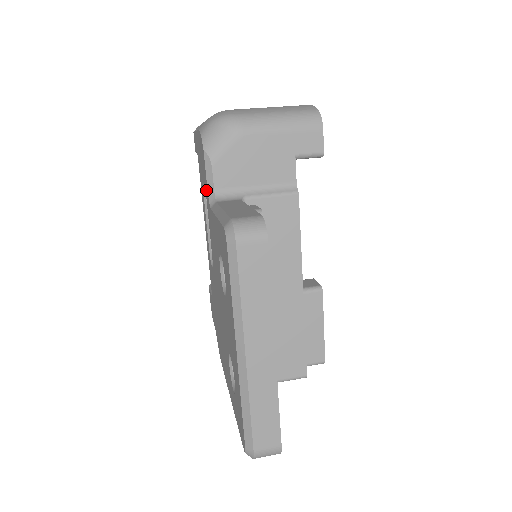
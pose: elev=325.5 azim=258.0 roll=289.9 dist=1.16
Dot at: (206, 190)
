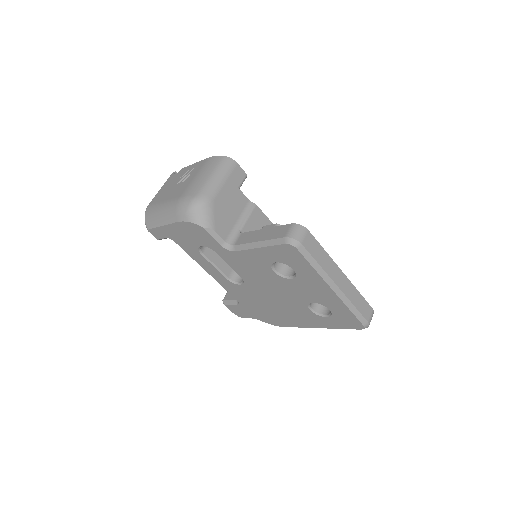
Dot at: (215, 247)
